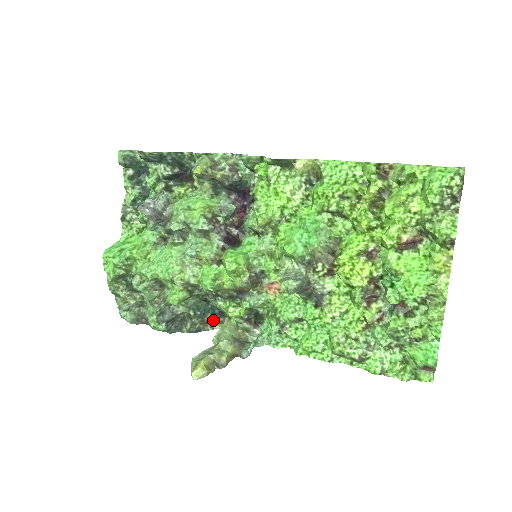
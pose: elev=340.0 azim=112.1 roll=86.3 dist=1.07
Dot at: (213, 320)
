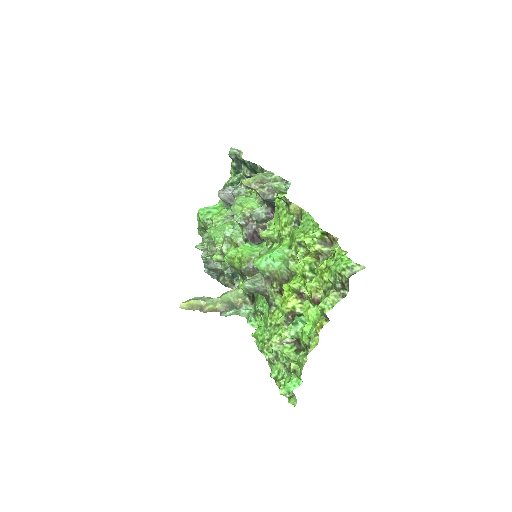
Dot at: (235, 284)
